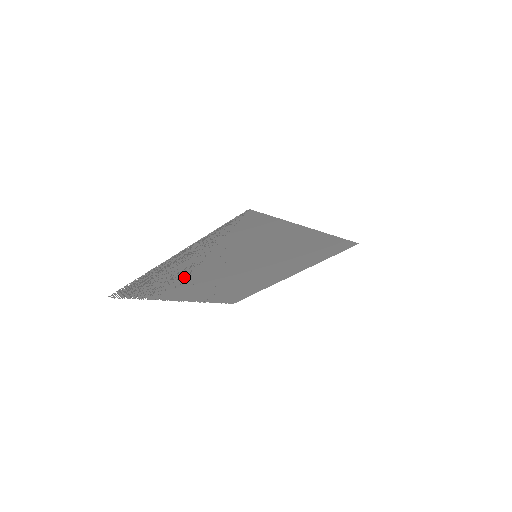
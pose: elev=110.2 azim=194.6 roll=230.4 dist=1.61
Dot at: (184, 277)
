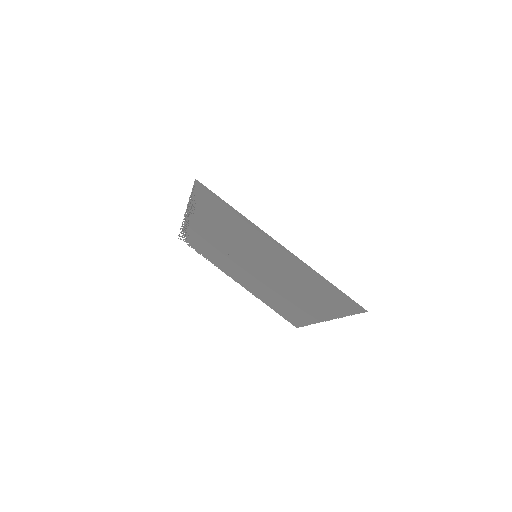
Dot at: (216, 248)
